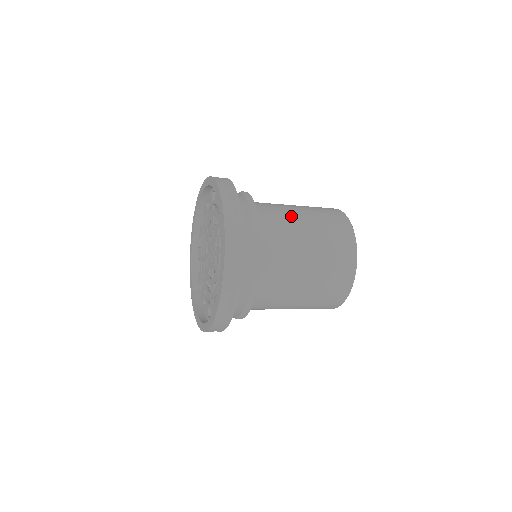
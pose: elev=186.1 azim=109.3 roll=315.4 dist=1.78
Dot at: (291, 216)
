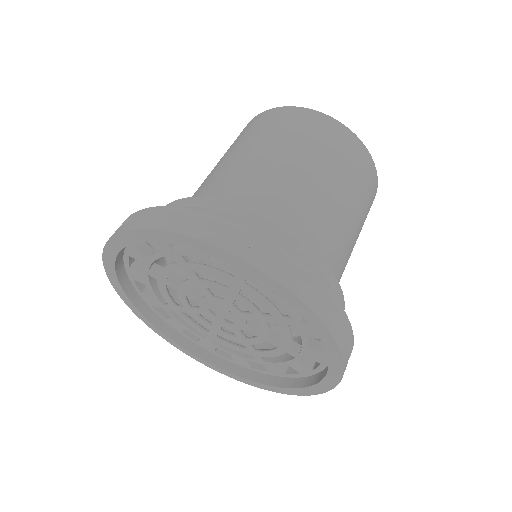
Dot at: (302, 186)
